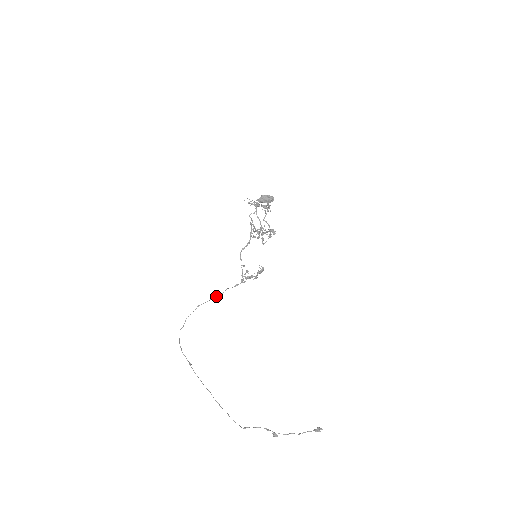
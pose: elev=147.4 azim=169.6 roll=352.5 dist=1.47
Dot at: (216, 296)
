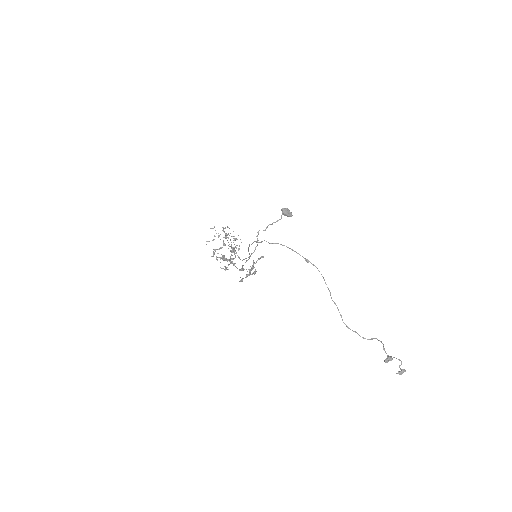
Dot at: occluded
